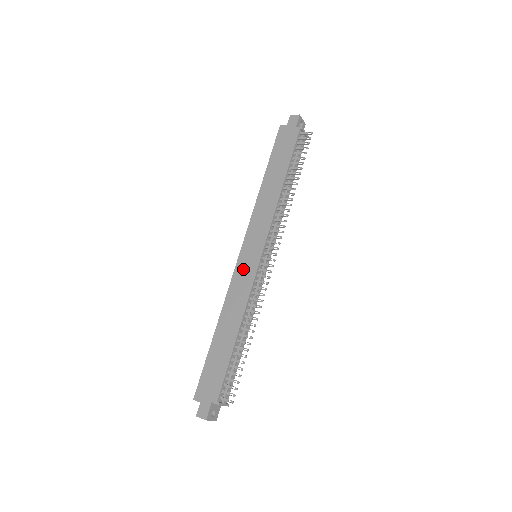
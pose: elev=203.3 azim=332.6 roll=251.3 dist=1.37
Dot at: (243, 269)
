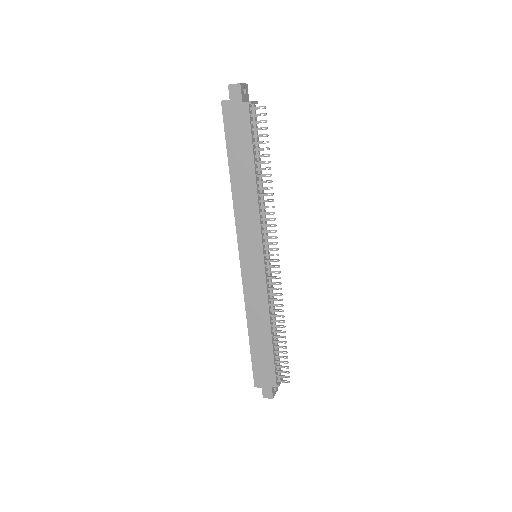
Dot at: (250, 275)
